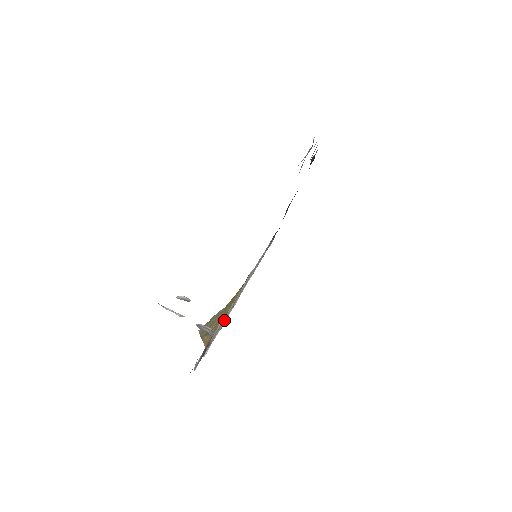
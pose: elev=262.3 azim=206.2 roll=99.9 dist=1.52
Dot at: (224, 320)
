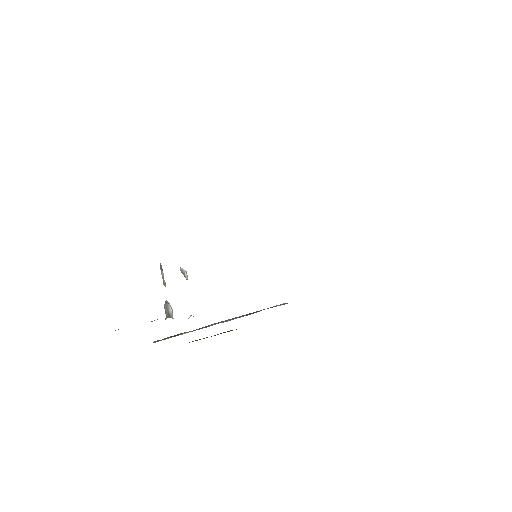
Dot at: occluded
